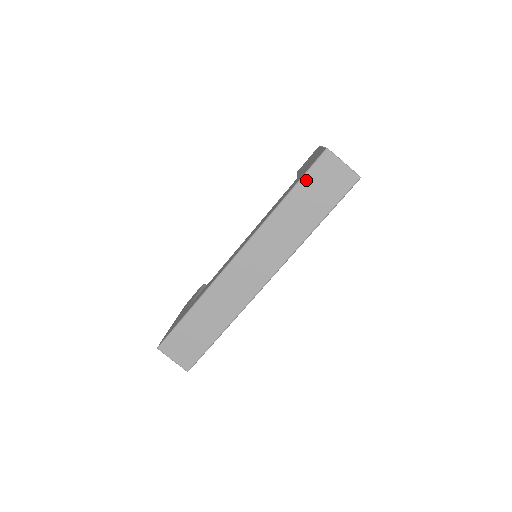
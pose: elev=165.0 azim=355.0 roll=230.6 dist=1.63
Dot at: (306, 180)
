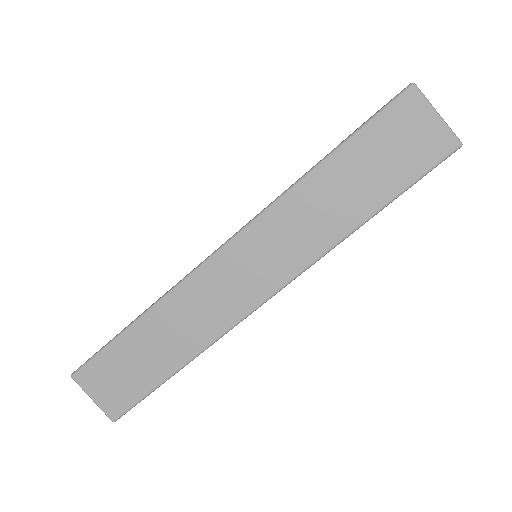
Dot at: (366, 134)
